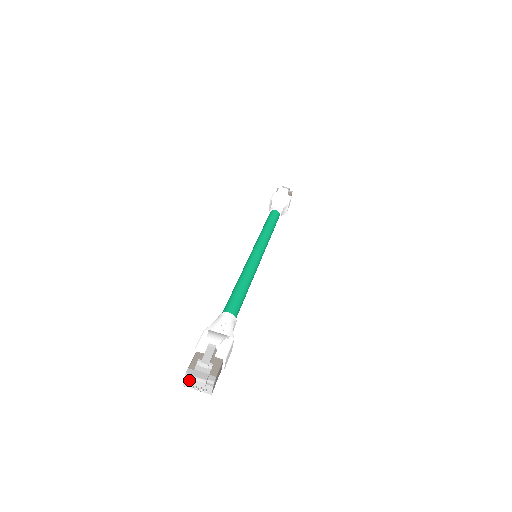
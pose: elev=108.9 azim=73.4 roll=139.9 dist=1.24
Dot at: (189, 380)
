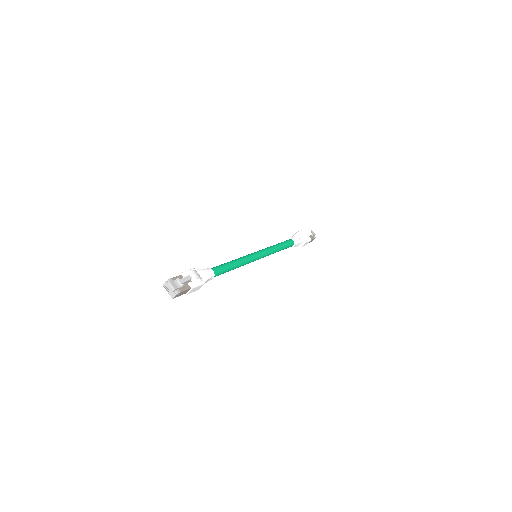
Dot at: (167, 284)
